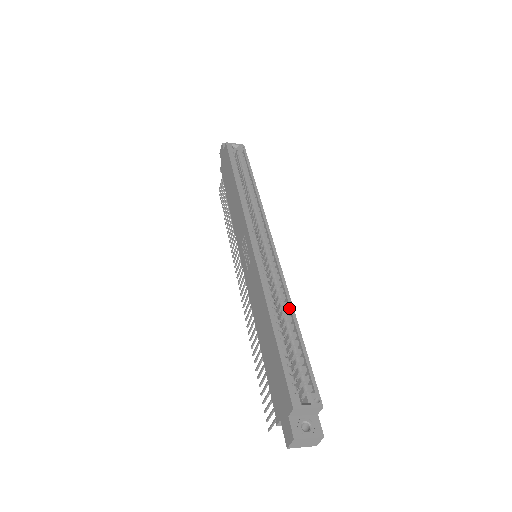
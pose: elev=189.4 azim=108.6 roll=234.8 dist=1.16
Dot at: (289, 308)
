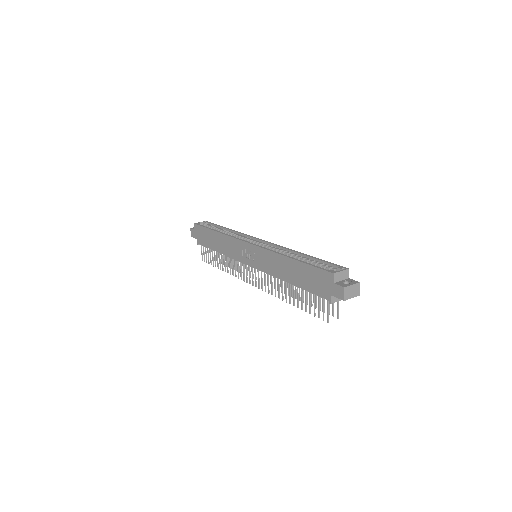
Dot at: (296, 253)
